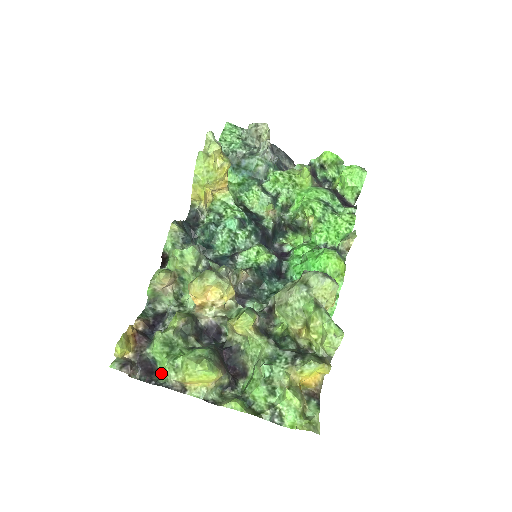
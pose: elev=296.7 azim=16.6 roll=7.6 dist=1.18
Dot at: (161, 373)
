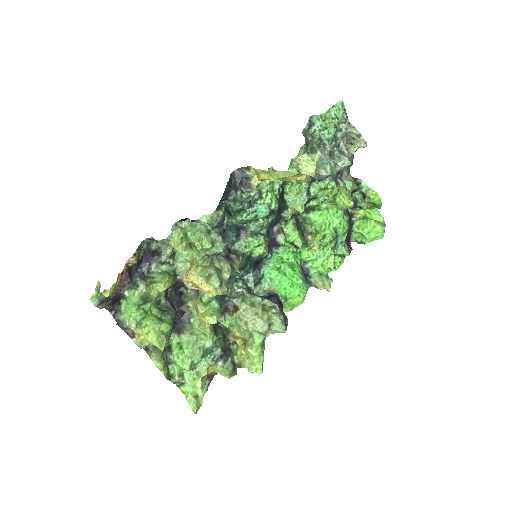
Dot at: (122, 304)
